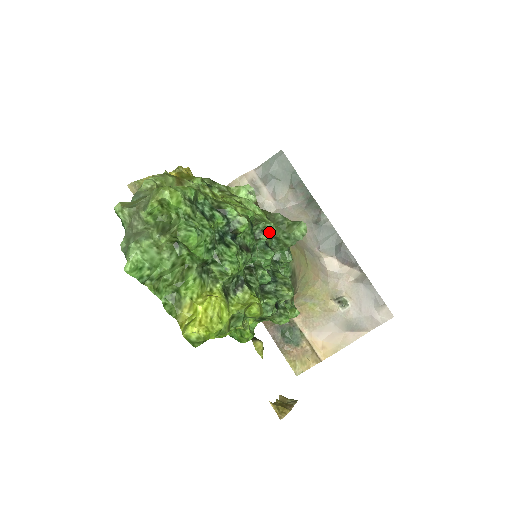
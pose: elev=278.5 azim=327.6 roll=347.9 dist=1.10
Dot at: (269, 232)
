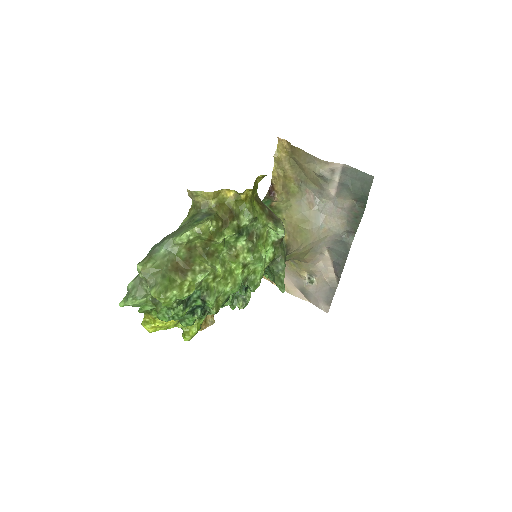
Dot at: occluded
